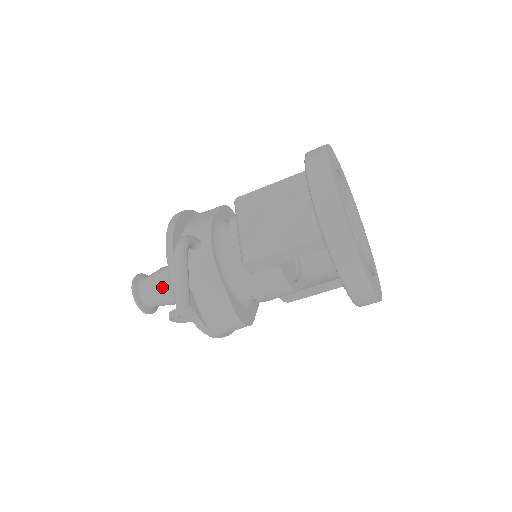
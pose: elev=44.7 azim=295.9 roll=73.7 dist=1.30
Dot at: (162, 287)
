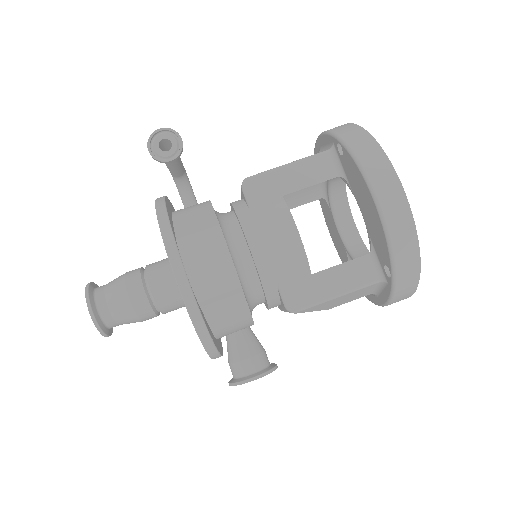
Dot at: (130, 273)
